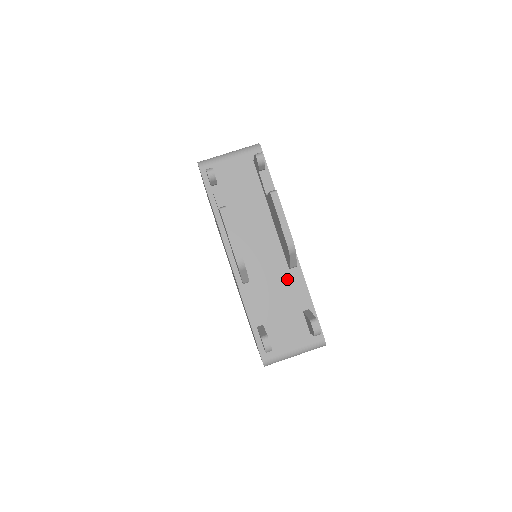
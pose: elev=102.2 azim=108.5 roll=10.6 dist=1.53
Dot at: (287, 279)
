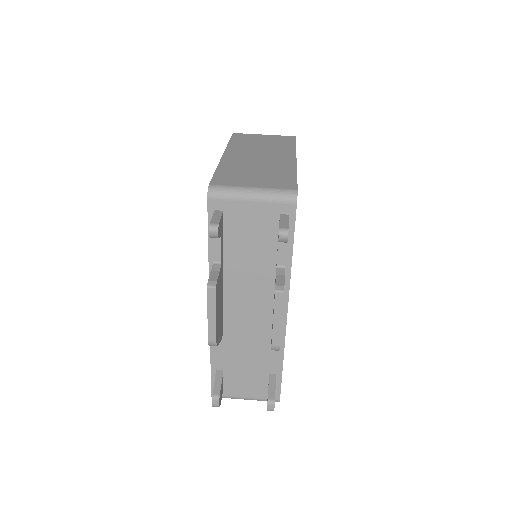
Dot at: (265, 343)
